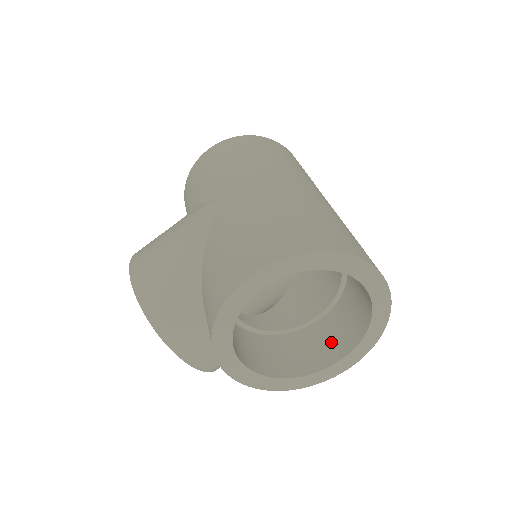
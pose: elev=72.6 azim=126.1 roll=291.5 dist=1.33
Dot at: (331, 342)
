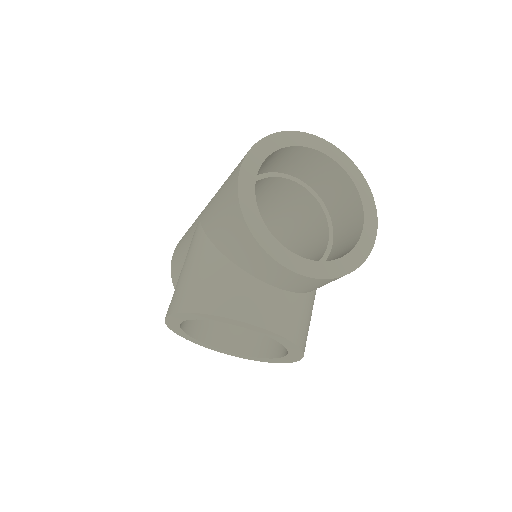
Dot at: (350, 230)
